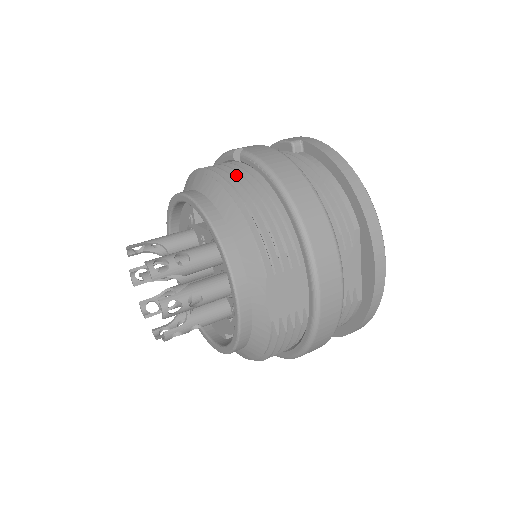
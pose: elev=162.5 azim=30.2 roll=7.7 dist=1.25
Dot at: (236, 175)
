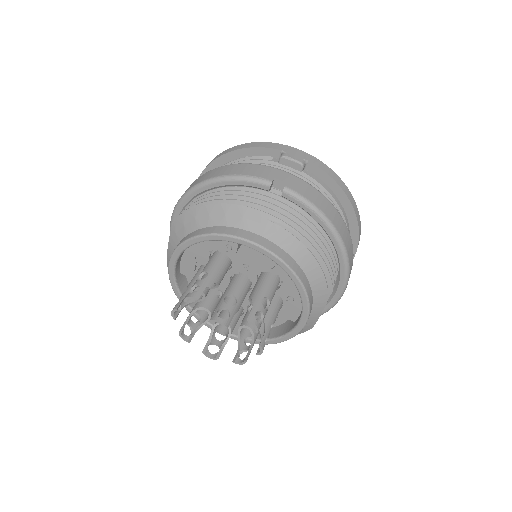
Dot at: (294, 219)
